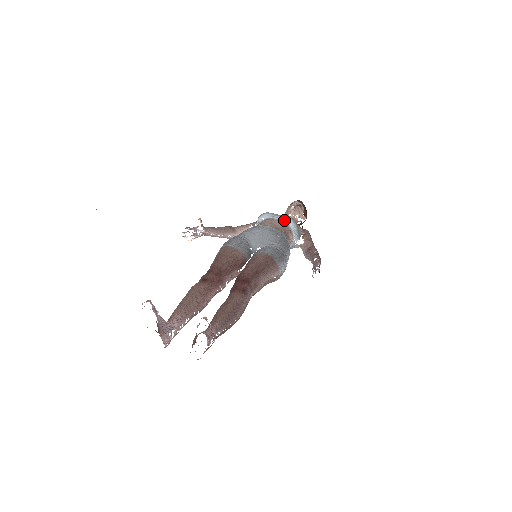
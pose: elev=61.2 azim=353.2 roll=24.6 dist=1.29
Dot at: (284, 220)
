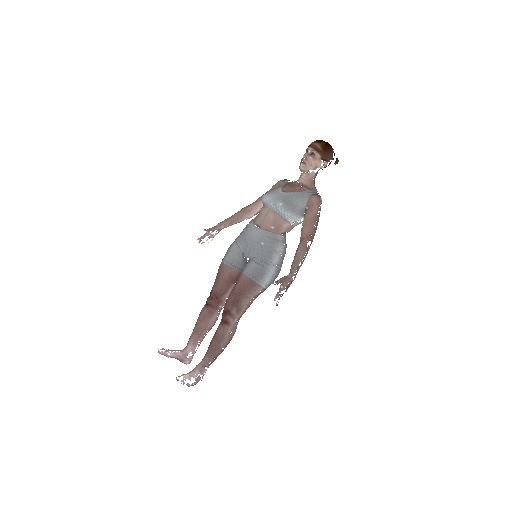
Dot at: (276, 209)
